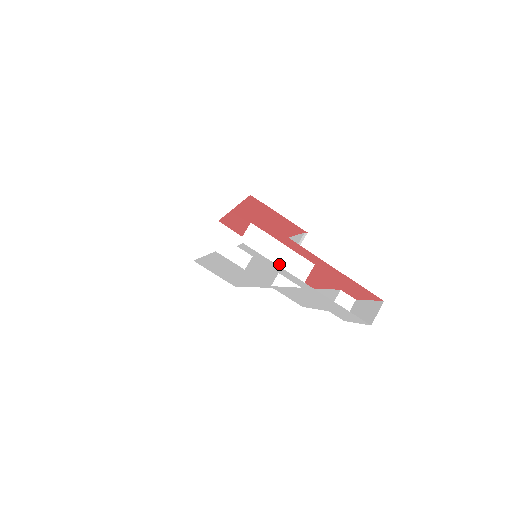
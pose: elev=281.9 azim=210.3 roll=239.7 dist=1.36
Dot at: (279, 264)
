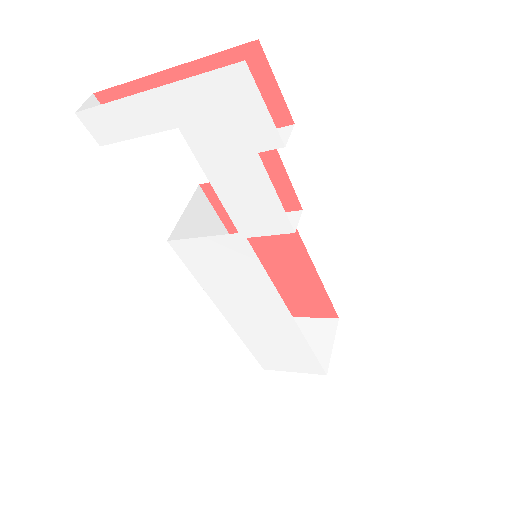
Dot at: occluded
